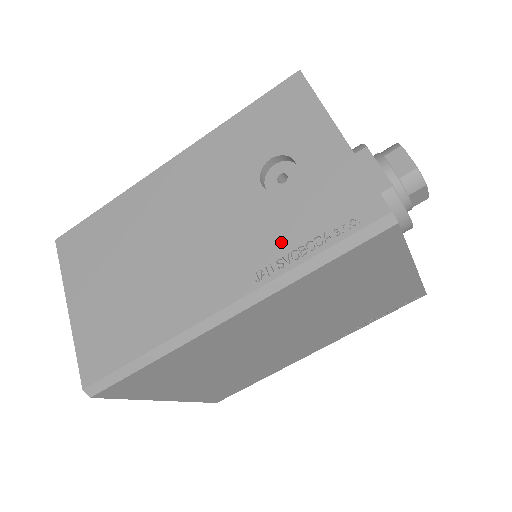
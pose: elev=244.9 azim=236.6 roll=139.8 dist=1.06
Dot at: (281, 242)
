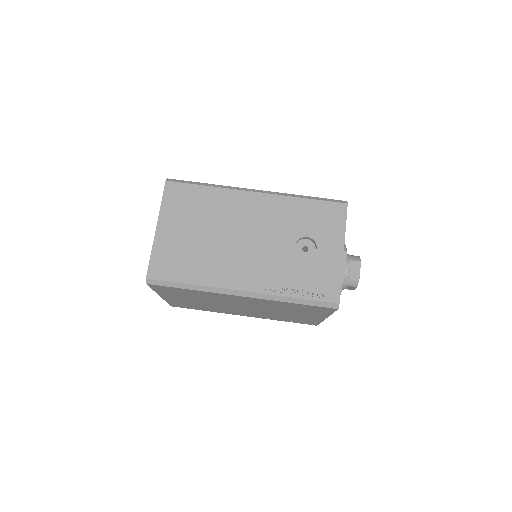
Dot at: (287, 281)
